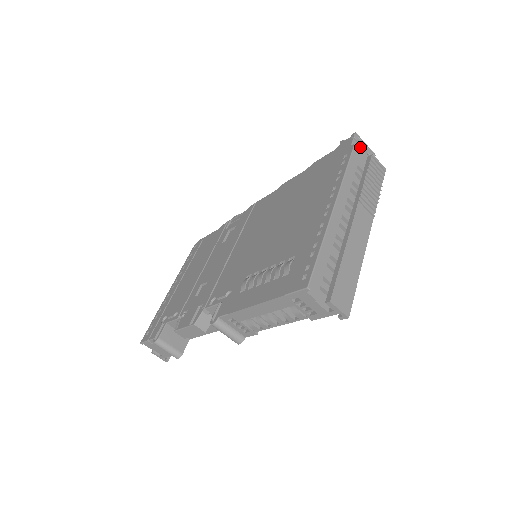
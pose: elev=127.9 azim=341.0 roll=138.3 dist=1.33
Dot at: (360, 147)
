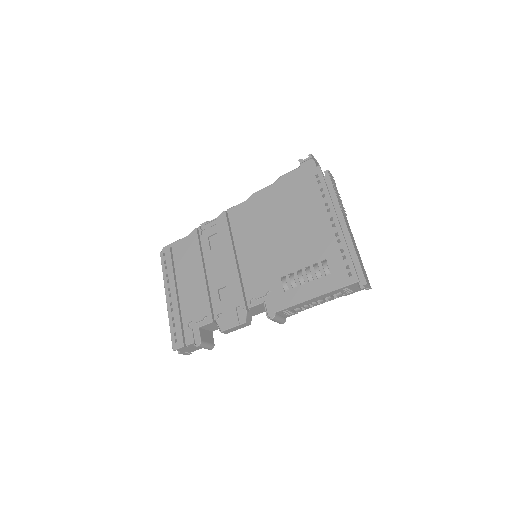
Dot at: (317, 165)
